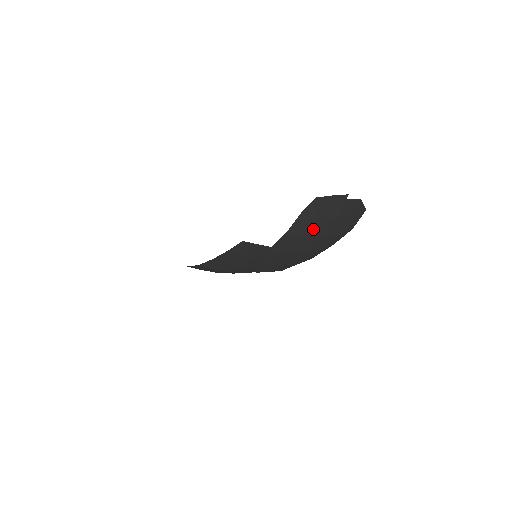
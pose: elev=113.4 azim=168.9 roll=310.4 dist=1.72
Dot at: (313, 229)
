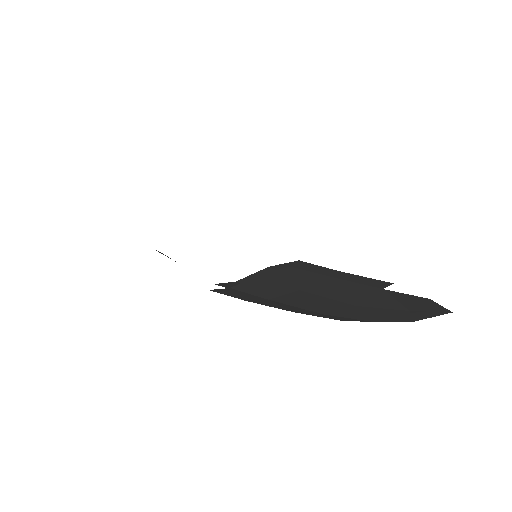
Dot at: (295, 299)
